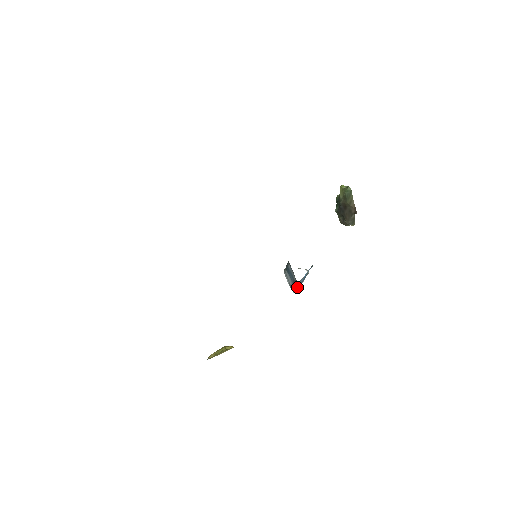
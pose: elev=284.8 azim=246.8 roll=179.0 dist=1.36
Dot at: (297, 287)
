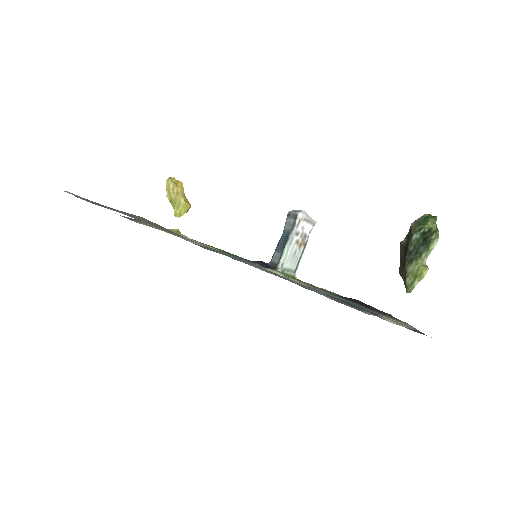
Dot at: occluded
